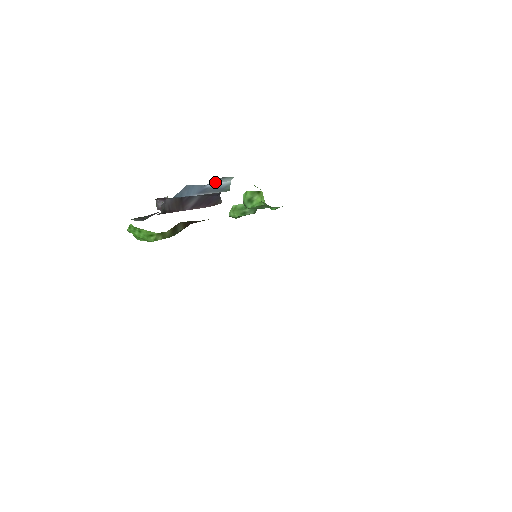
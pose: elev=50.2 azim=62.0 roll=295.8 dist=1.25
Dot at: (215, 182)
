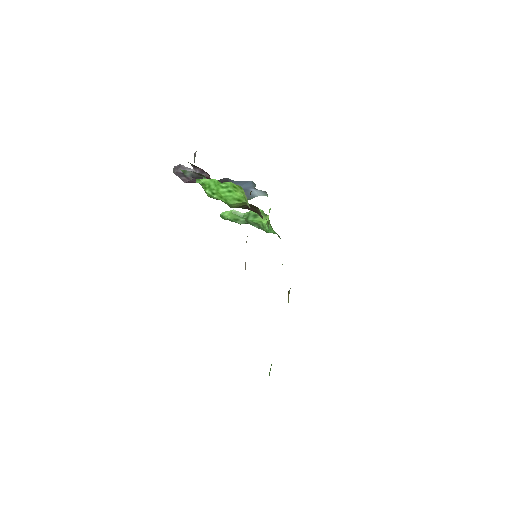
Dot at: (257, 190)
